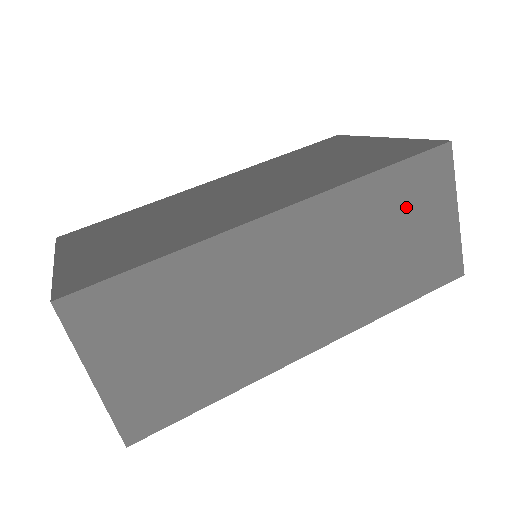
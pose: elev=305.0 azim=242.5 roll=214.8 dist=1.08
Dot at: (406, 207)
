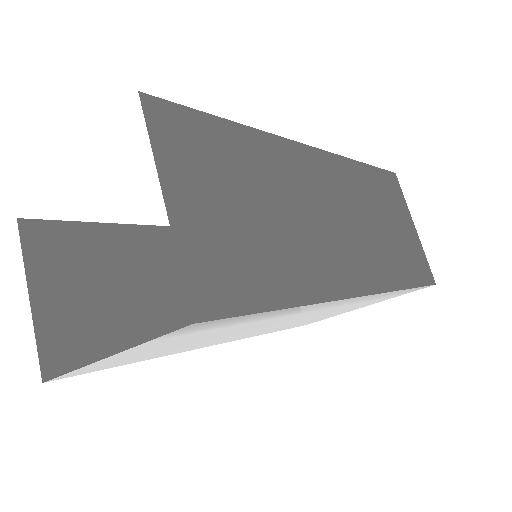
Dot at: (385, 202)
